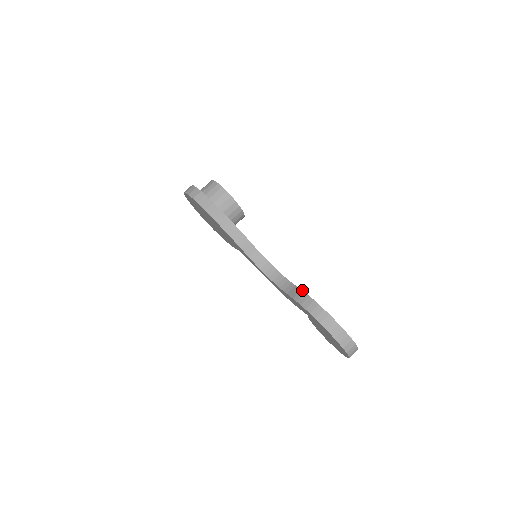
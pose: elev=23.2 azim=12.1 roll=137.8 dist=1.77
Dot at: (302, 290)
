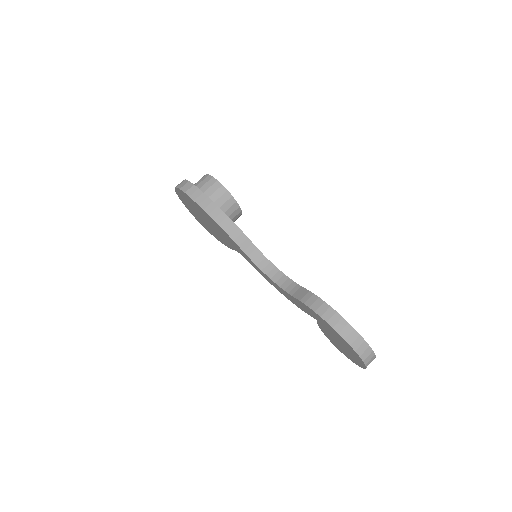
Dot at: (310, 291)
